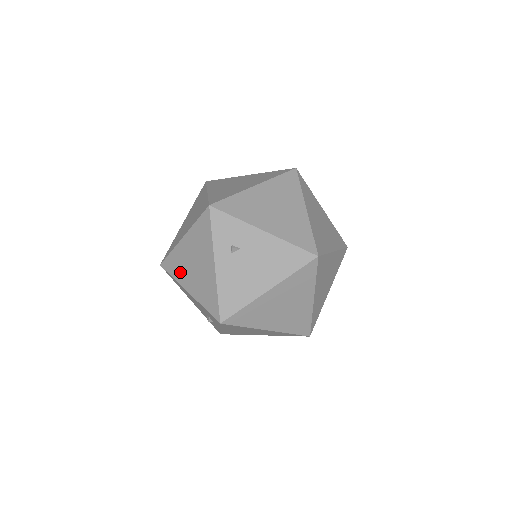
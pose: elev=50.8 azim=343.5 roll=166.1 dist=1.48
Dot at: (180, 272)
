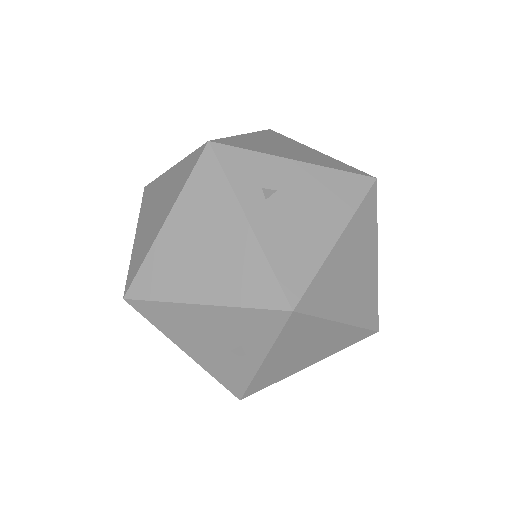
Dot at: (174, 281)
